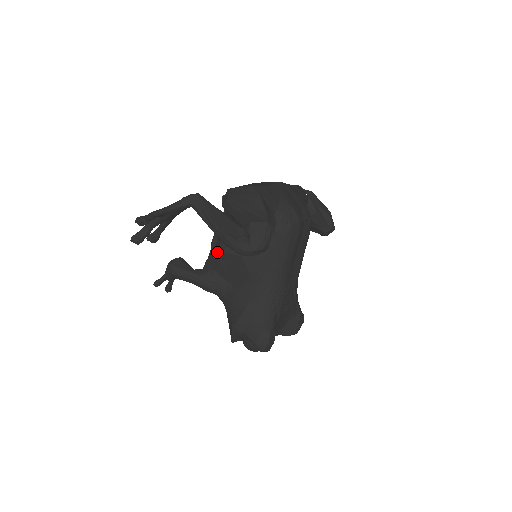
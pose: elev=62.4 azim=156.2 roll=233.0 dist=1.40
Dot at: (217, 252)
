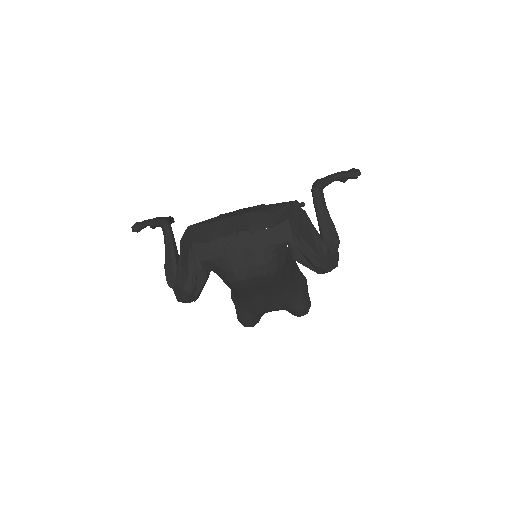
Dot at: occluded
